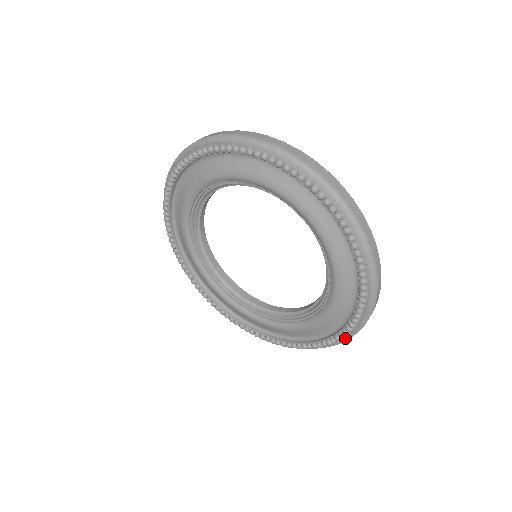
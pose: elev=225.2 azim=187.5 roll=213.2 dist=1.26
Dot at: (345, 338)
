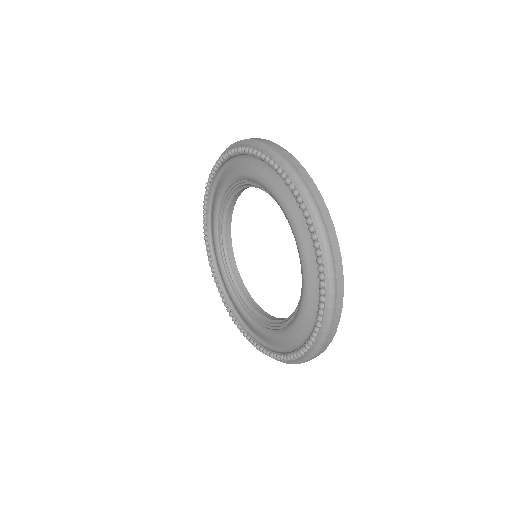
Dot at: (316, 350)
